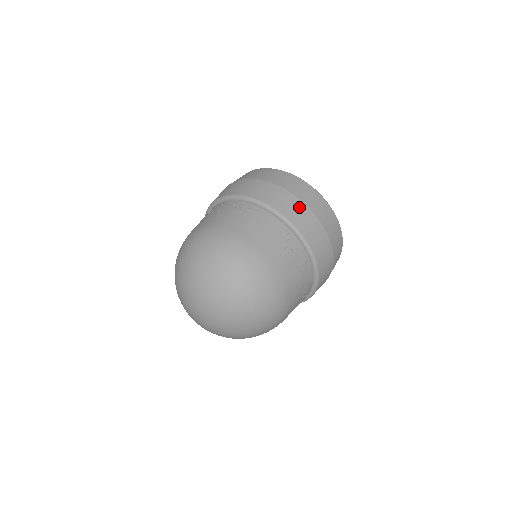
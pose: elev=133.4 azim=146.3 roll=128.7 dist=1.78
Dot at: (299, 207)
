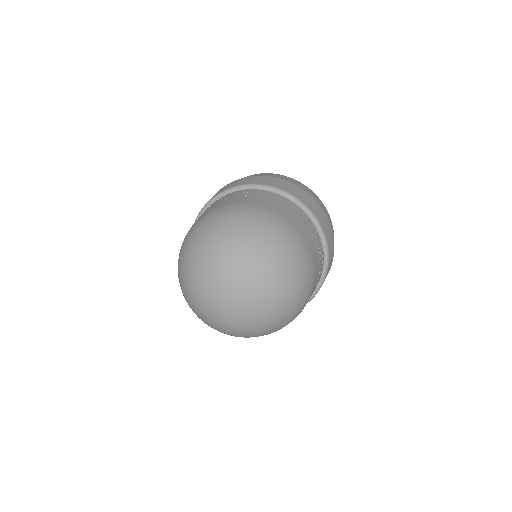
Dot at: (299, 190)
